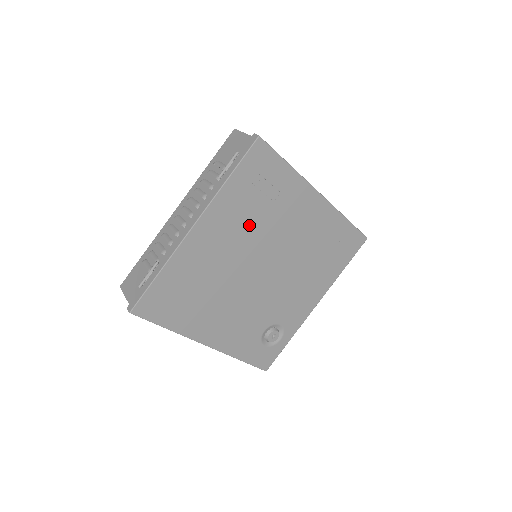
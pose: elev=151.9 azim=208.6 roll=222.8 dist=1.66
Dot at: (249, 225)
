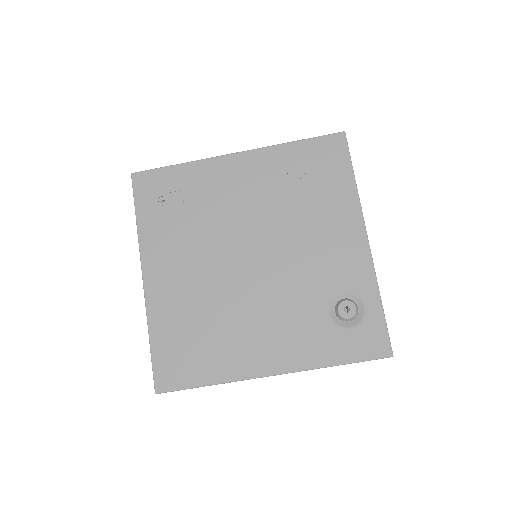
Dot at: (193, 236)
